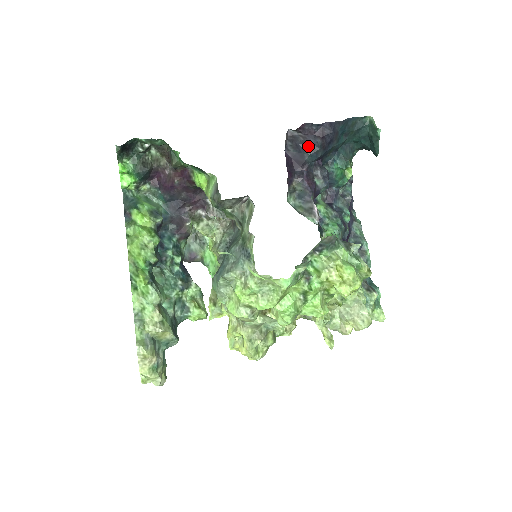
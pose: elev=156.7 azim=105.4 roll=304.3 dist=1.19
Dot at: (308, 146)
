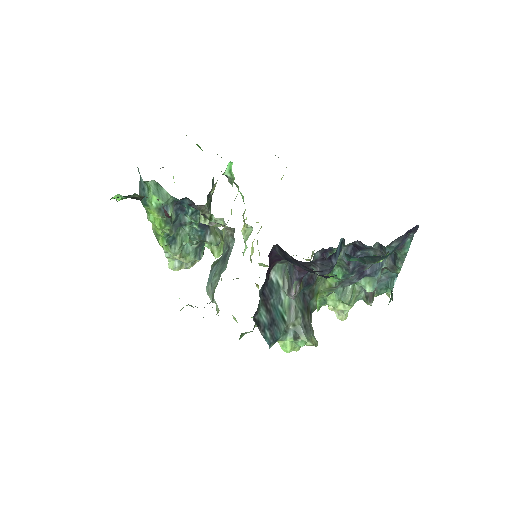
Dot at: occluded
